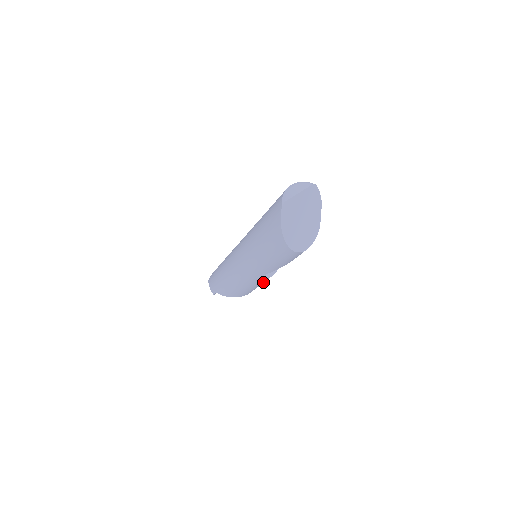
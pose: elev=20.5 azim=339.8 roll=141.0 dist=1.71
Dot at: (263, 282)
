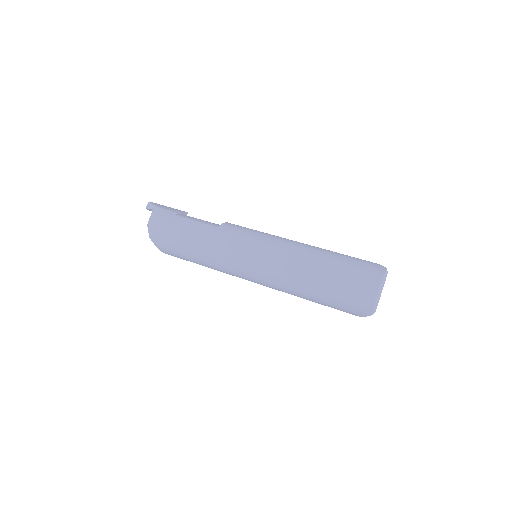
Dot at: occluded
